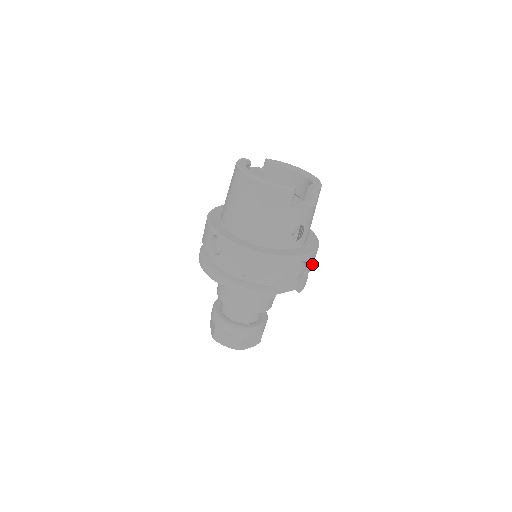
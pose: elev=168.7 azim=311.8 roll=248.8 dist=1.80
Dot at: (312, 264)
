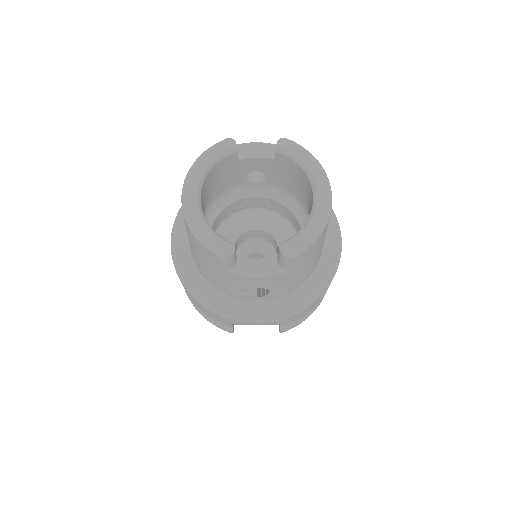
Dot at: (299, 316)
